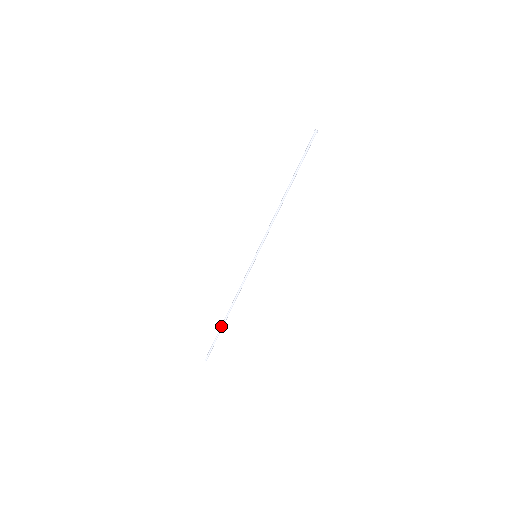
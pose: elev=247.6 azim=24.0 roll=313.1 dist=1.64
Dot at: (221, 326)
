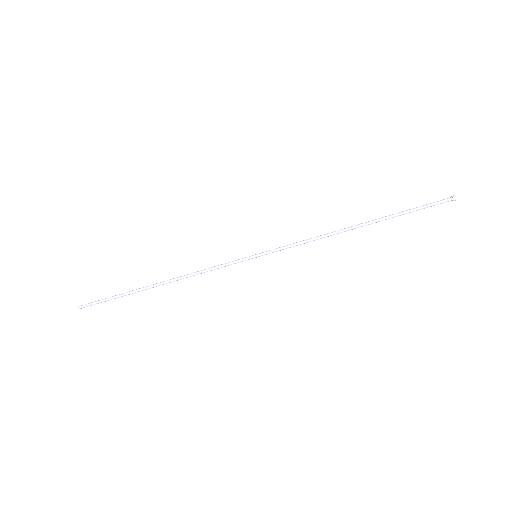
Dot at: (137, 291)
